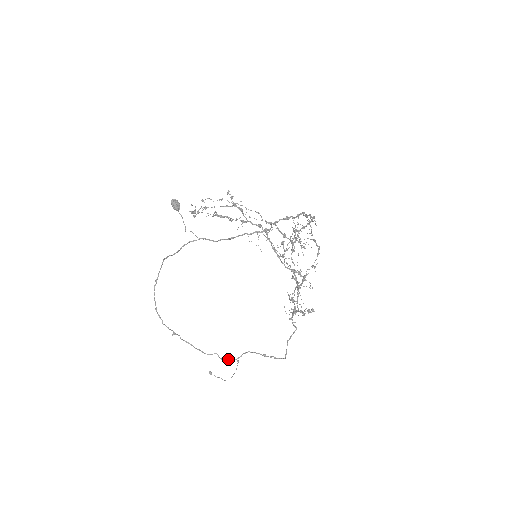
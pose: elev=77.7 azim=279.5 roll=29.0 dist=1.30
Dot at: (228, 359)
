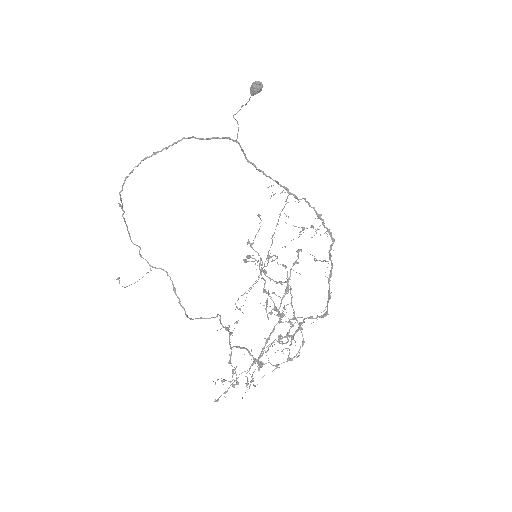
Dot at: (145, 259)
